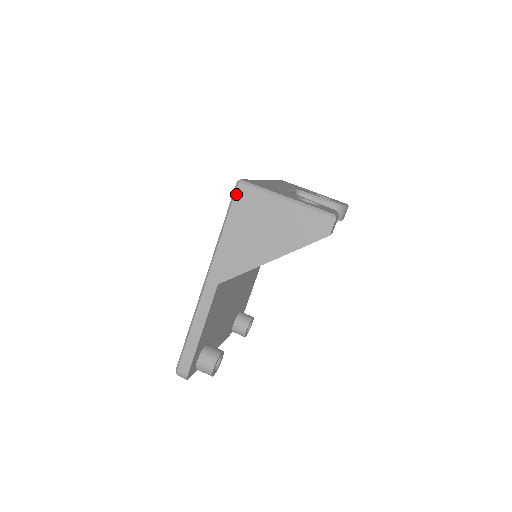
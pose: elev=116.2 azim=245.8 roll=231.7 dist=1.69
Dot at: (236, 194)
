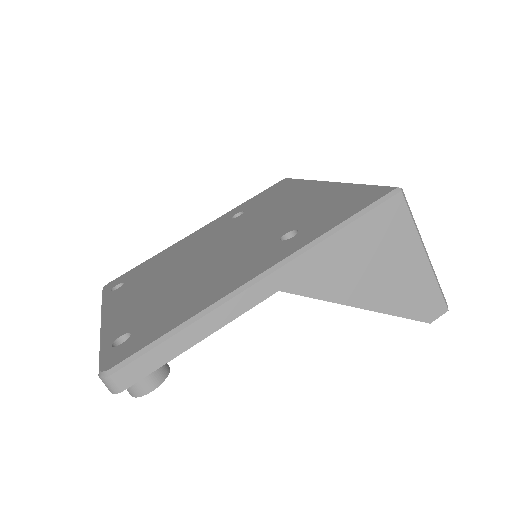
Dot at: (388, 201)
